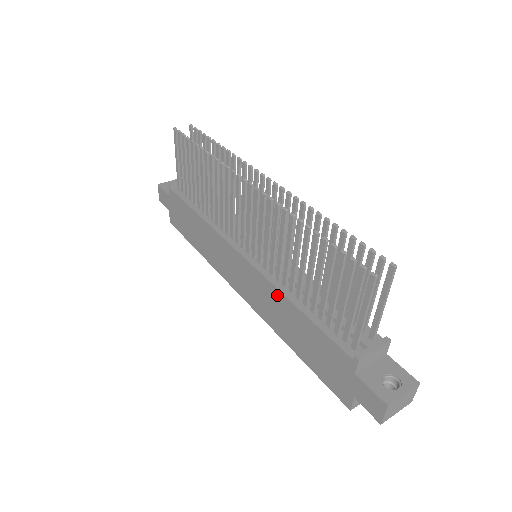
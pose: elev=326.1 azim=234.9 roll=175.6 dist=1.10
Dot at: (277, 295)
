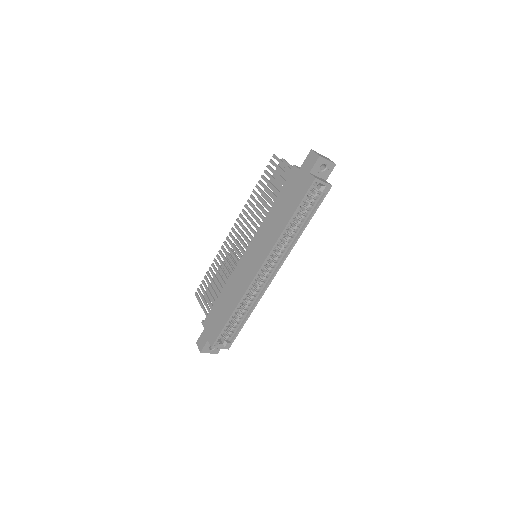
Dot at: (265, 223)
